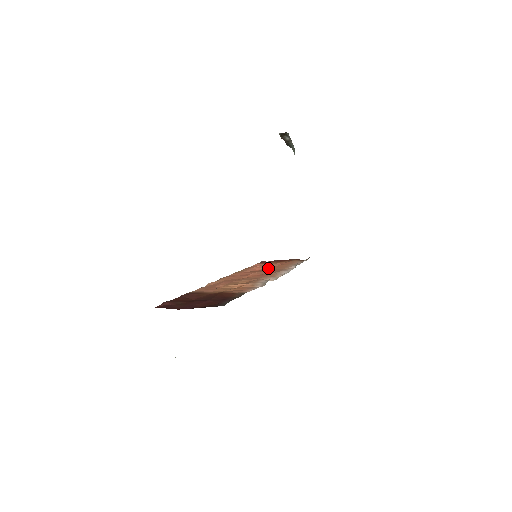
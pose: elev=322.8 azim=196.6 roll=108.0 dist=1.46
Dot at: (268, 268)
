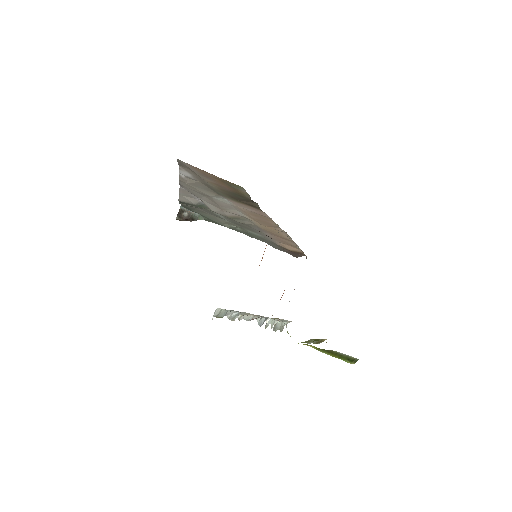
Dot at: occluded
